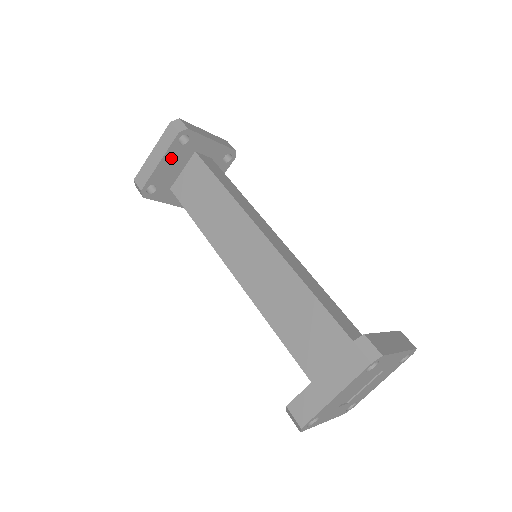
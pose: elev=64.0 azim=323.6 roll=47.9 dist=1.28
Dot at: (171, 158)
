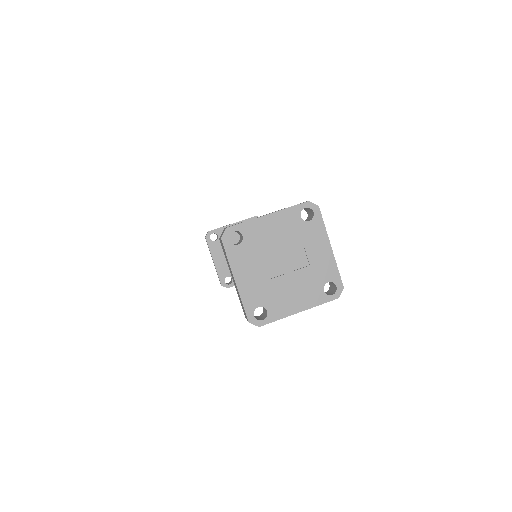
Dot at: occluded
